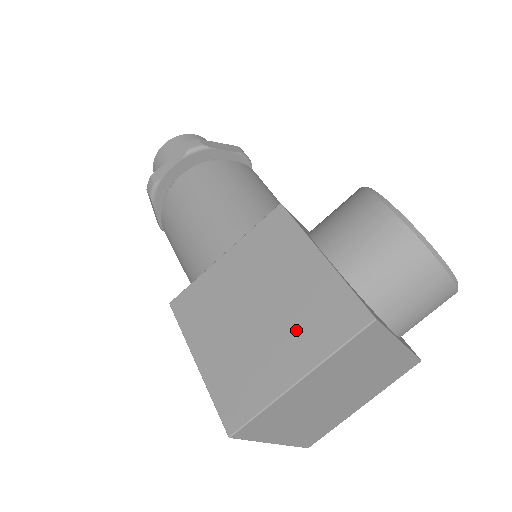
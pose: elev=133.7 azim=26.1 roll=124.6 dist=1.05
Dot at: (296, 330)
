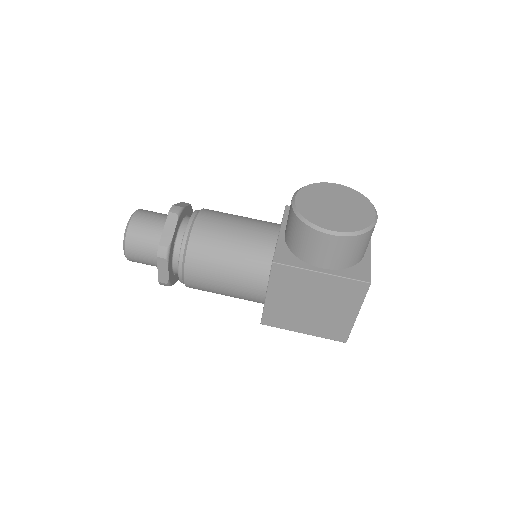
Dot at: (339, 303)
